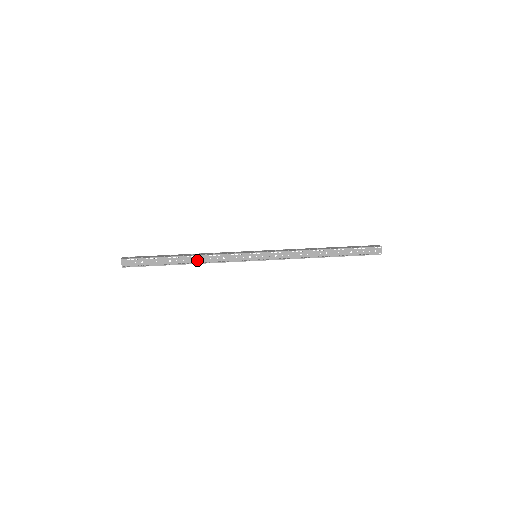
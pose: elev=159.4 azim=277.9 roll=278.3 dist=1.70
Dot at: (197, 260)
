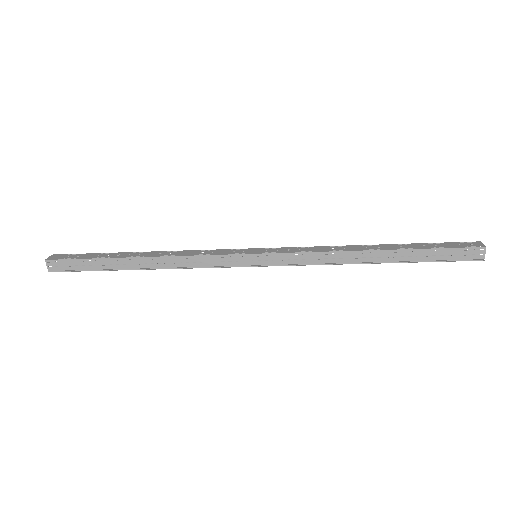
Dot at: (160, 254)
